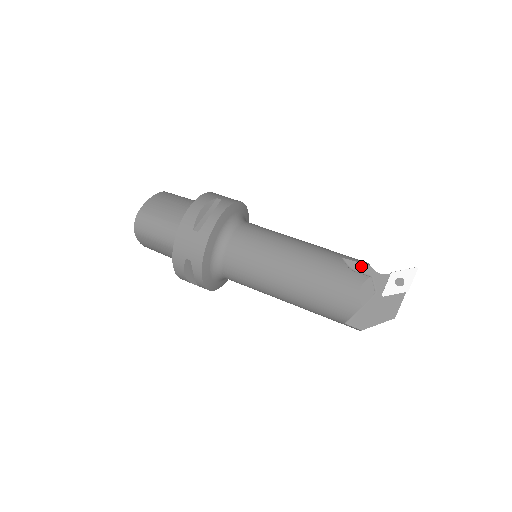
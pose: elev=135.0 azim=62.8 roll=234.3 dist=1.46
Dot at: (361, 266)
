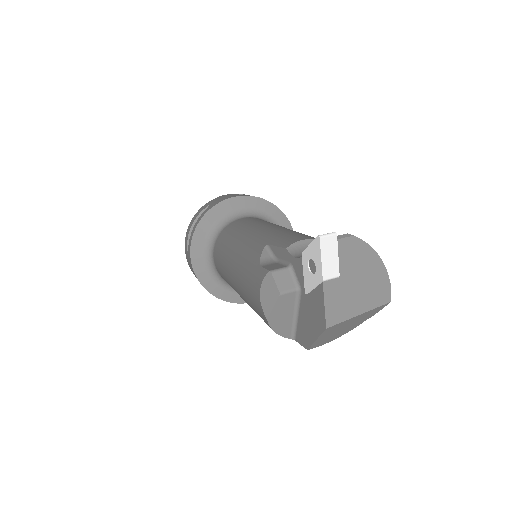
Dot at: (281, 251)
